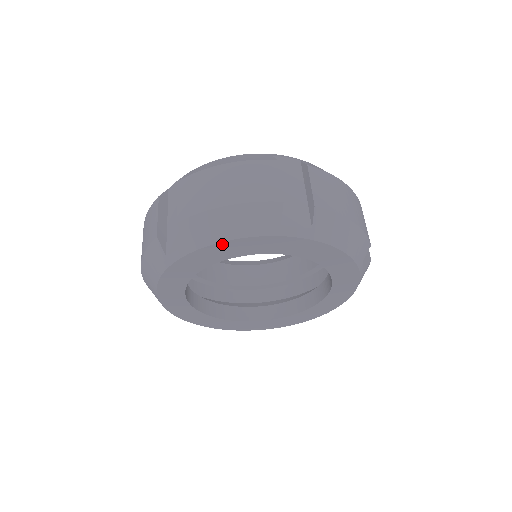
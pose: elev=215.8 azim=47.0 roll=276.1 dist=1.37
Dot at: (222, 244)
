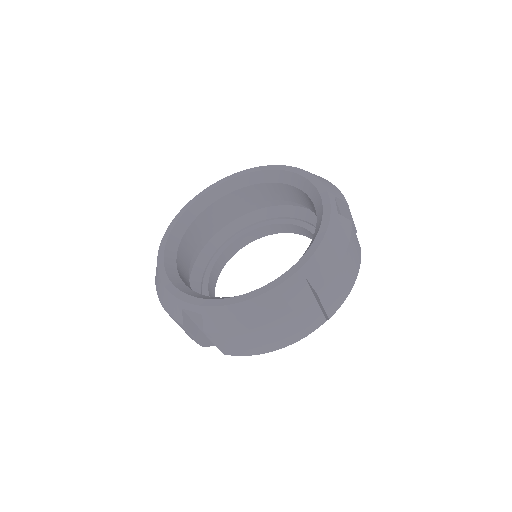
Dot at: occluded
